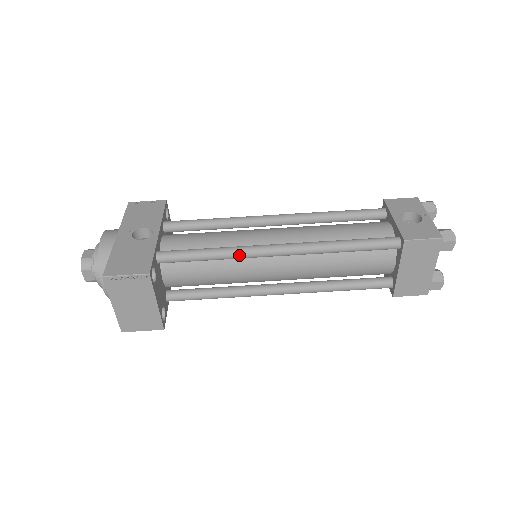
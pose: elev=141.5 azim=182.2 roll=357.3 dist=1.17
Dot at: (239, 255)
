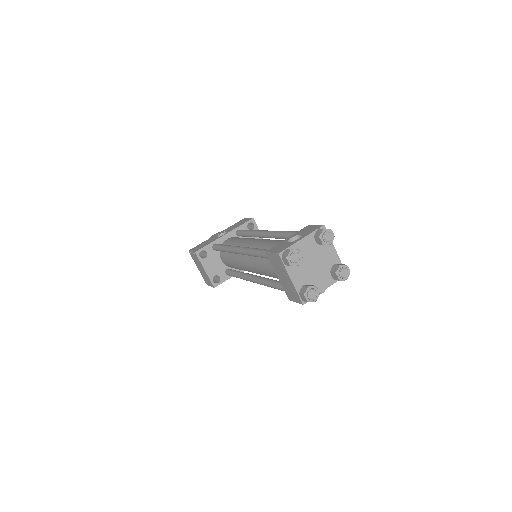
Dot at: (229, 250)
